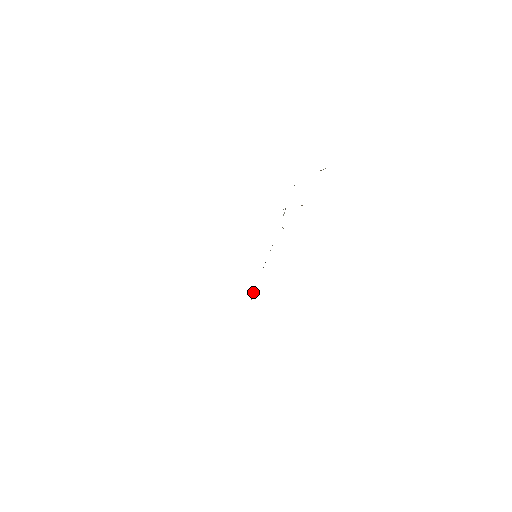
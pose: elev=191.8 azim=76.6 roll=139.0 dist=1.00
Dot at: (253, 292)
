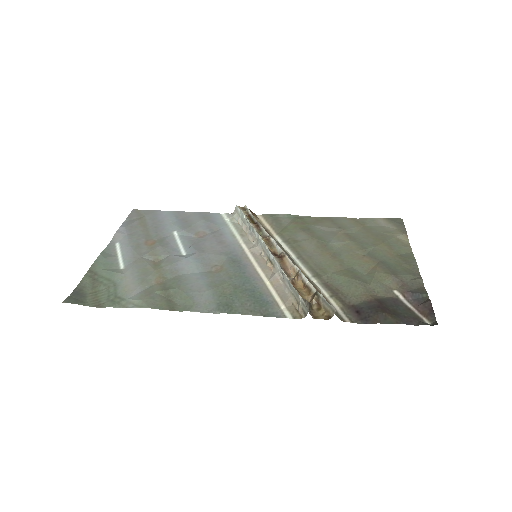
Dot at: (250, 231)
